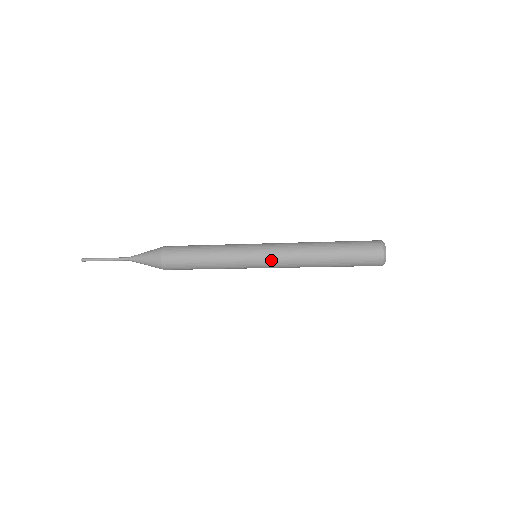
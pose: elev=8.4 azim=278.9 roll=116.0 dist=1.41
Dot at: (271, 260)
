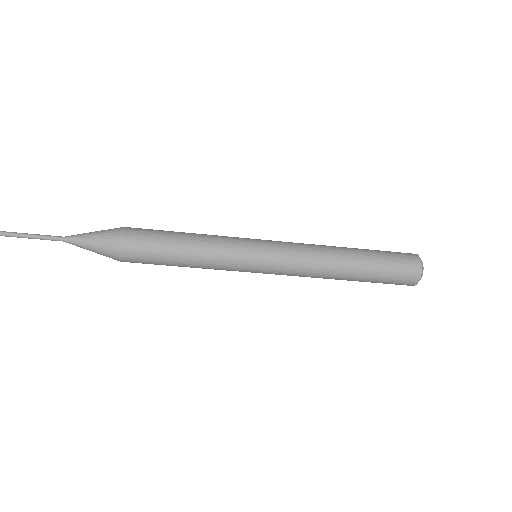
Dot at: (281, 258)
